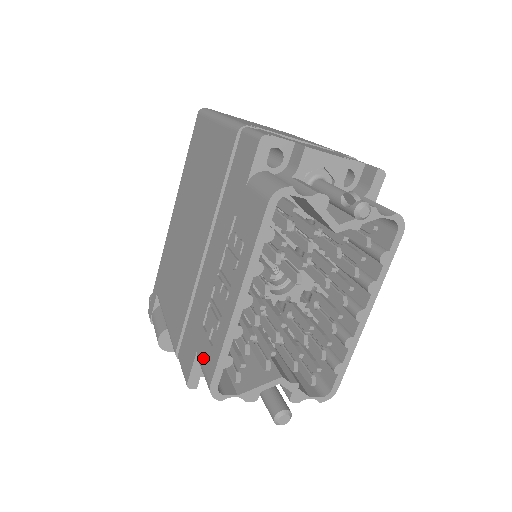
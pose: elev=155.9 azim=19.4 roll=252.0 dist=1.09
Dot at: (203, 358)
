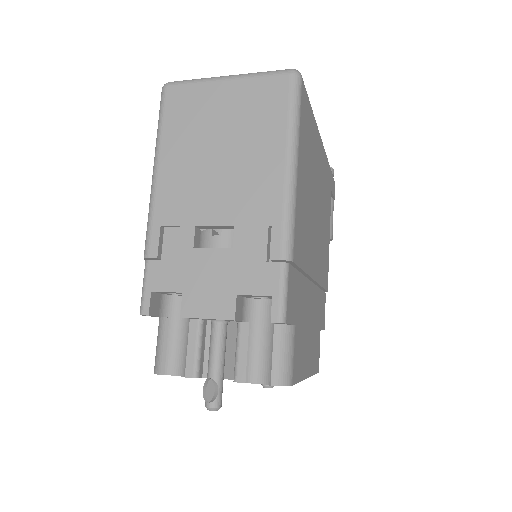
Dot at: occluded
